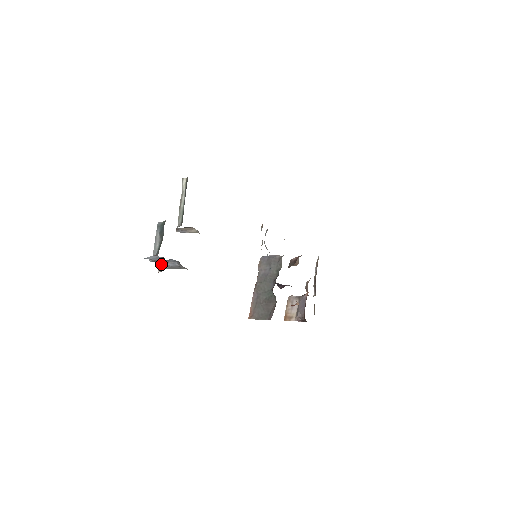
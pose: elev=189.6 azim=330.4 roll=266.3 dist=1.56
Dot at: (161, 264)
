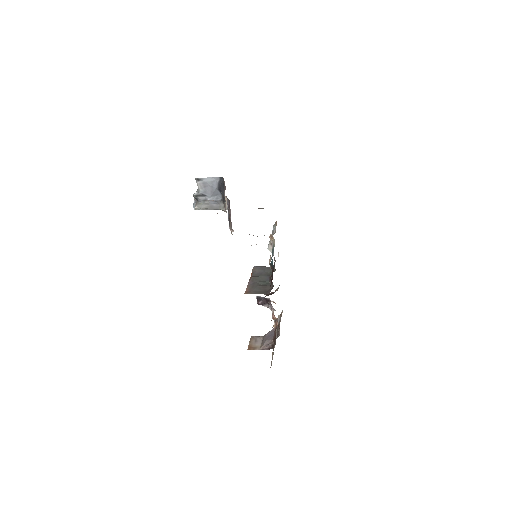
Dot at: (200, 202)
